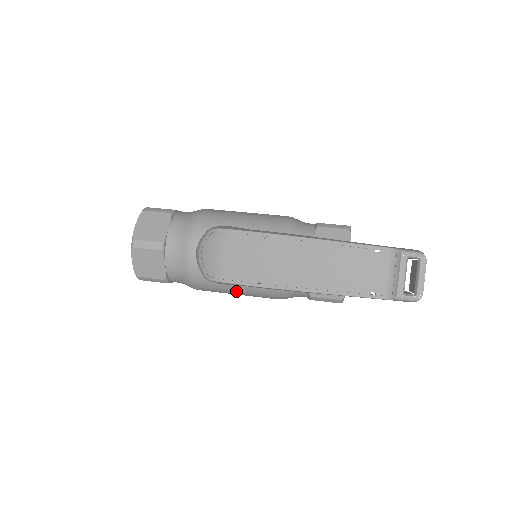
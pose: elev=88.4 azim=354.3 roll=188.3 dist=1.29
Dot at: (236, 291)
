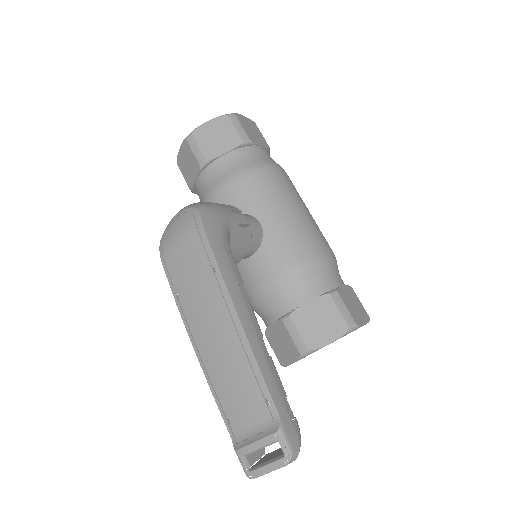
Dot at: occluded
